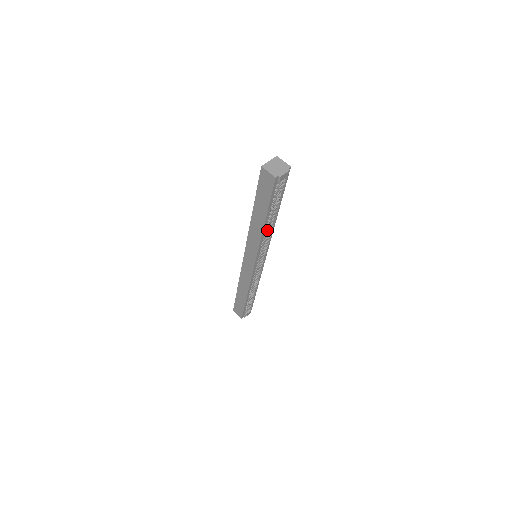
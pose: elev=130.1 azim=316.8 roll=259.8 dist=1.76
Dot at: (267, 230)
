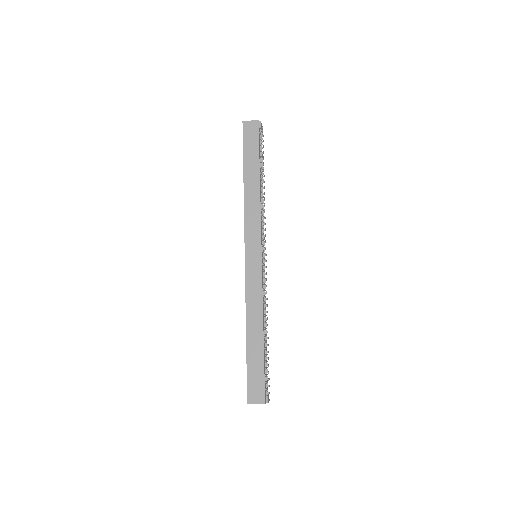
Dot at: (262, 195)
